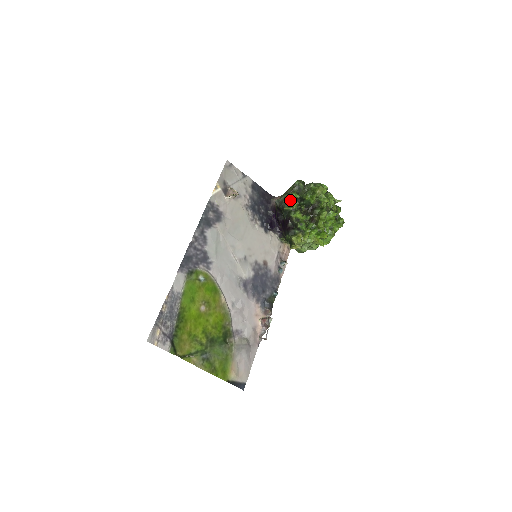
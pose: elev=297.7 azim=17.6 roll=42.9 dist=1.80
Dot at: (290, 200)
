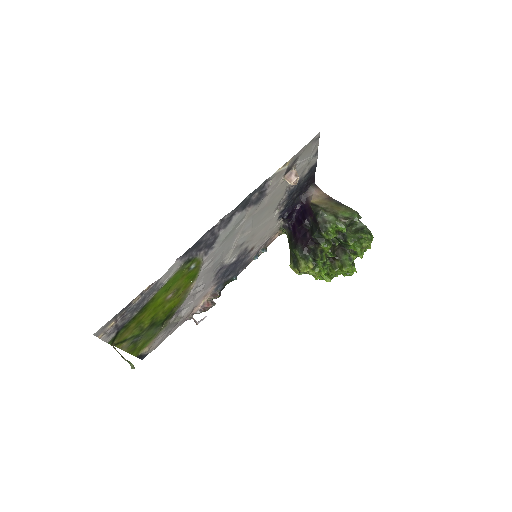
Dot at: (334, 229)
